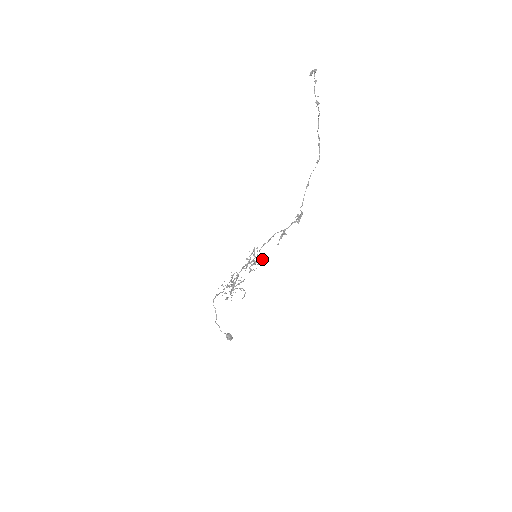
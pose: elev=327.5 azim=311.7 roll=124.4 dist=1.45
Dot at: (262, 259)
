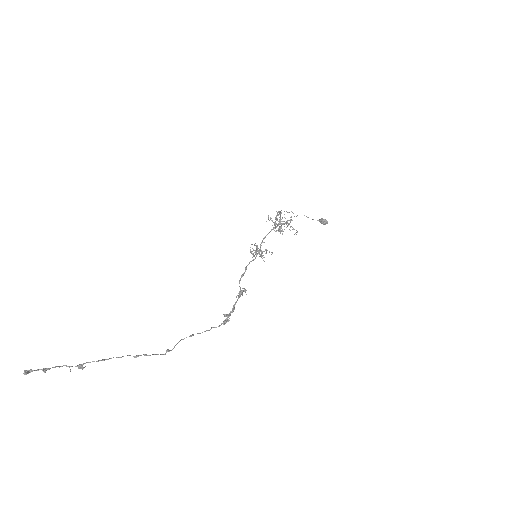
Dot at: occluded
